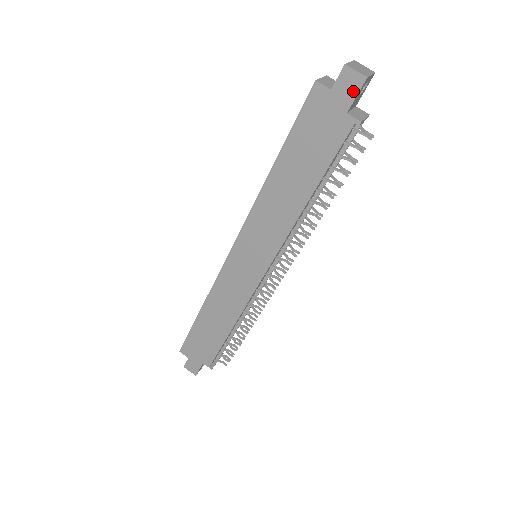
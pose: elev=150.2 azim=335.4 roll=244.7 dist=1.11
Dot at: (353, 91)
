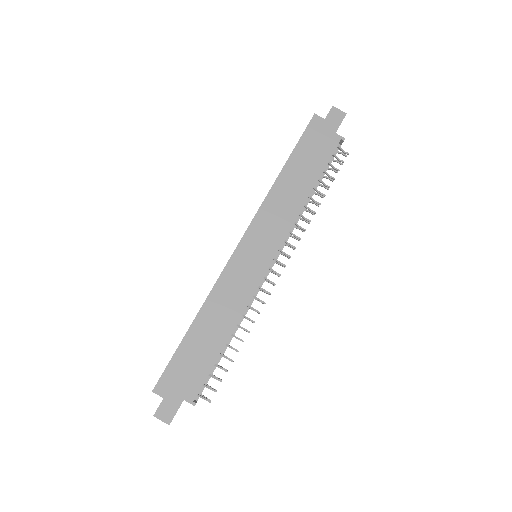
Dot at: (339, 120)
